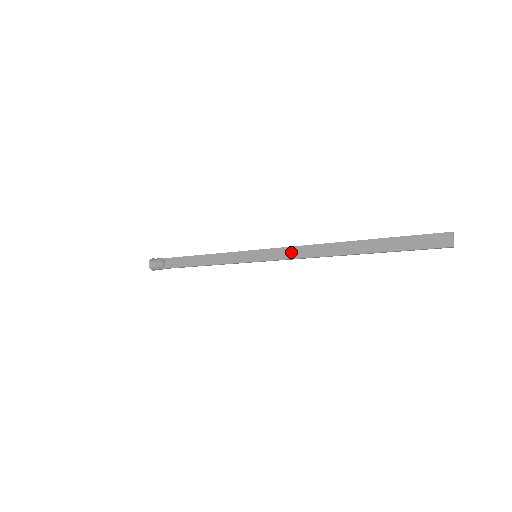
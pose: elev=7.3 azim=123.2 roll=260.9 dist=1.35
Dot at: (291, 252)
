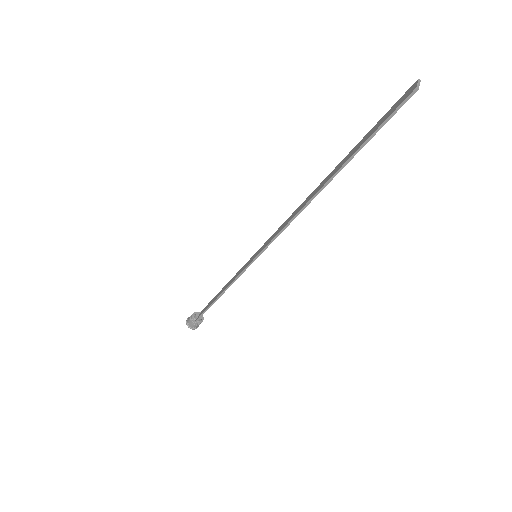
Dot at: (280, 228)
